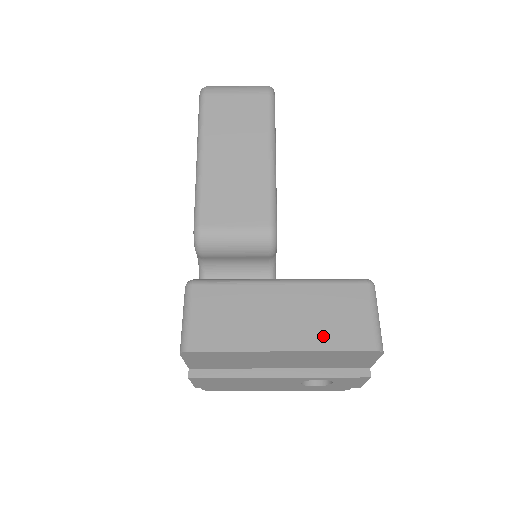
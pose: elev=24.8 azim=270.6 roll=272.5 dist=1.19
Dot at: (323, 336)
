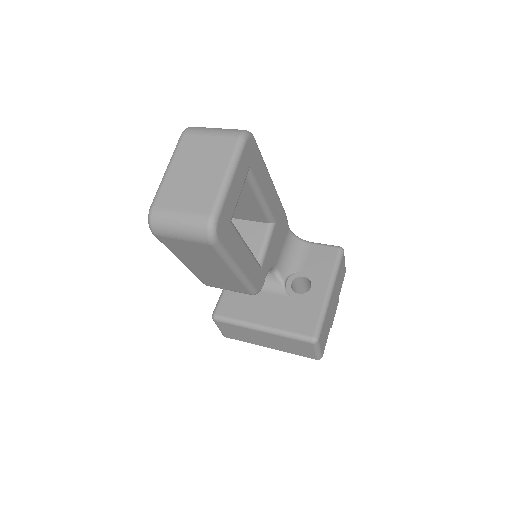
Dot at: (288, 350)
